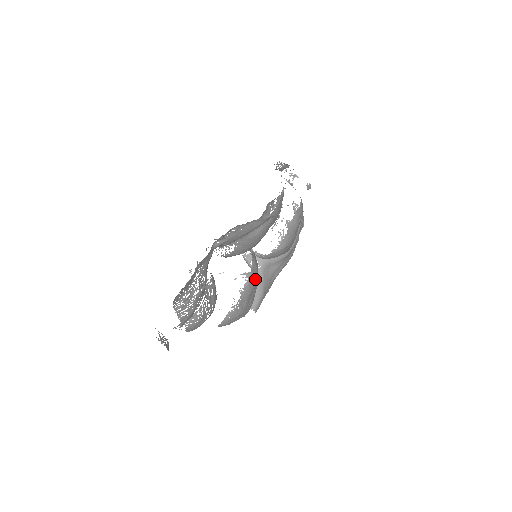
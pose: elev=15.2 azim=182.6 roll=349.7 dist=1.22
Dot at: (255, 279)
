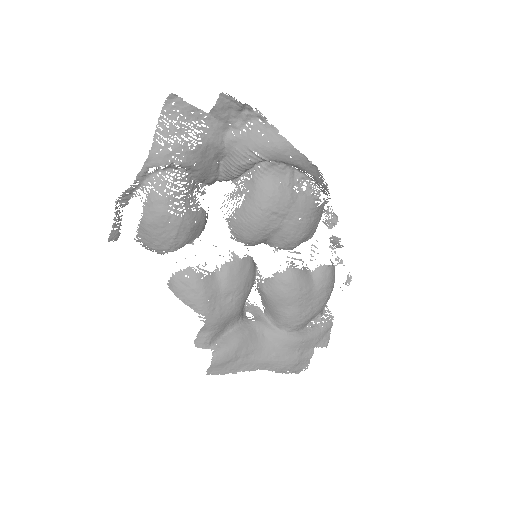
Dot at: (239, 278)
